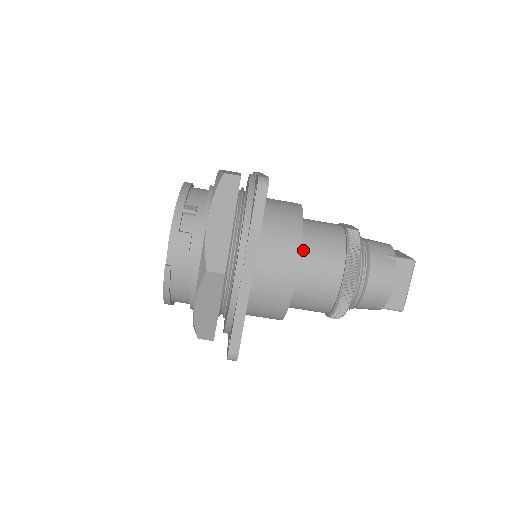
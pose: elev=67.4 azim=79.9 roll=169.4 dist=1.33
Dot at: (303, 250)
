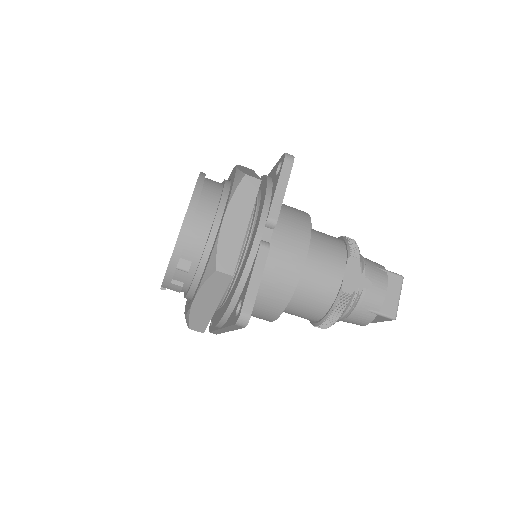
Dot at: (288, 303)
